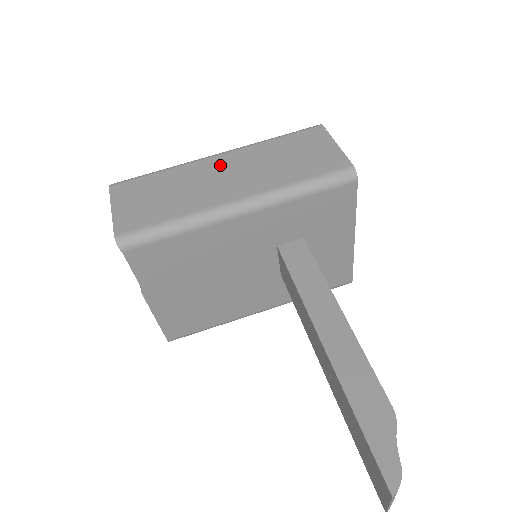
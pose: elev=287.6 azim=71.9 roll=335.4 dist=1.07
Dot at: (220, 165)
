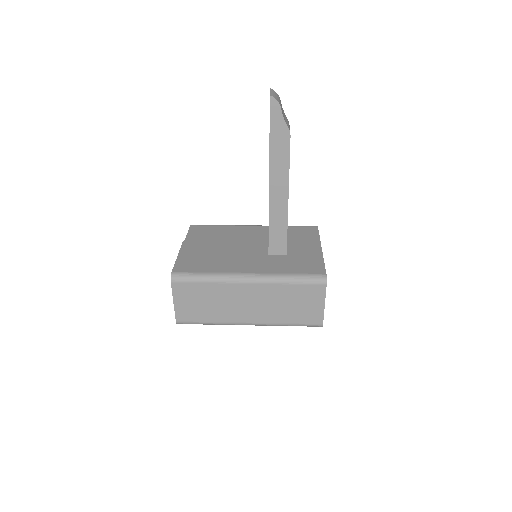
Dot at: occluded
